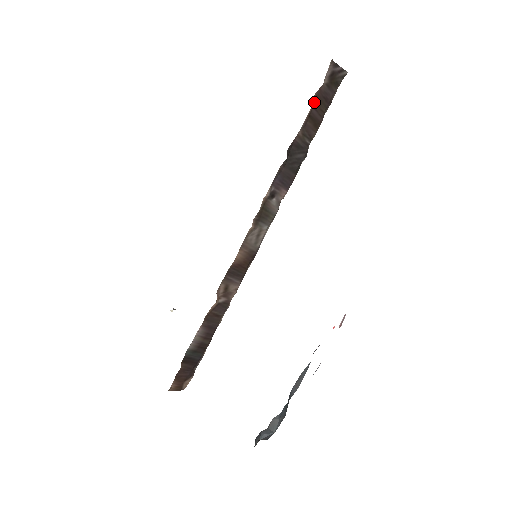
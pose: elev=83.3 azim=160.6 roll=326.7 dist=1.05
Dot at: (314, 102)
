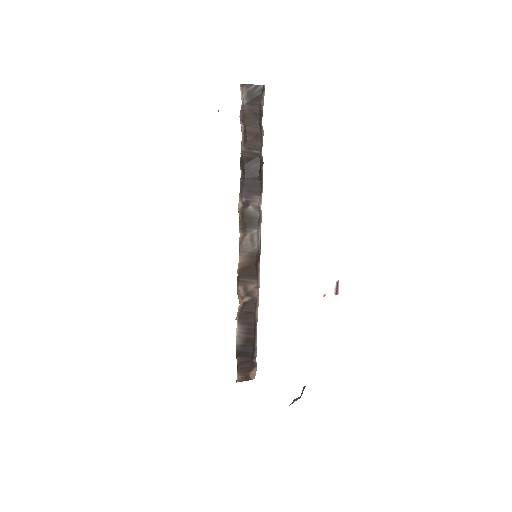
Dot at: (244, 121)
